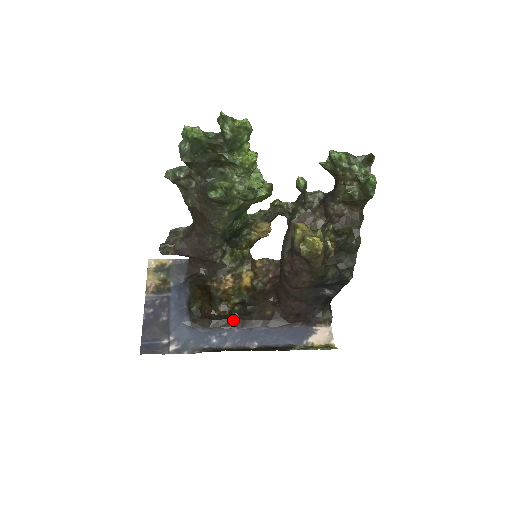
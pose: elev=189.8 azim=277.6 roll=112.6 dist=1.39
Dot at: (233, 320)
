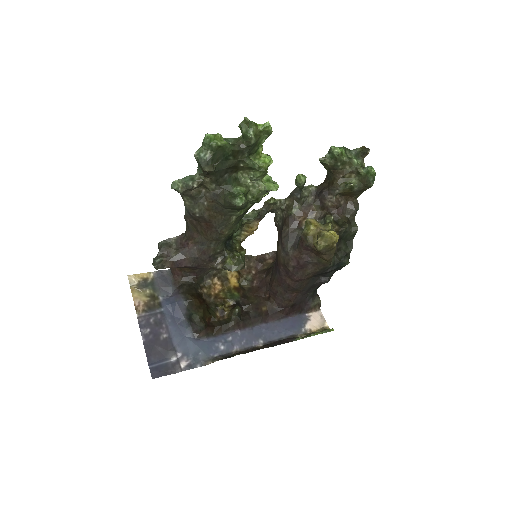
Dot at: (235, 323)
